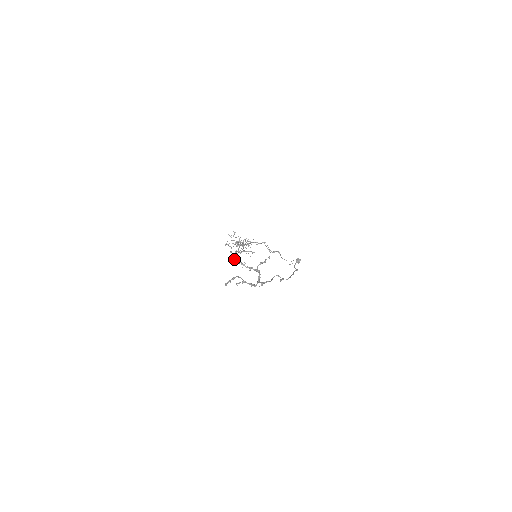
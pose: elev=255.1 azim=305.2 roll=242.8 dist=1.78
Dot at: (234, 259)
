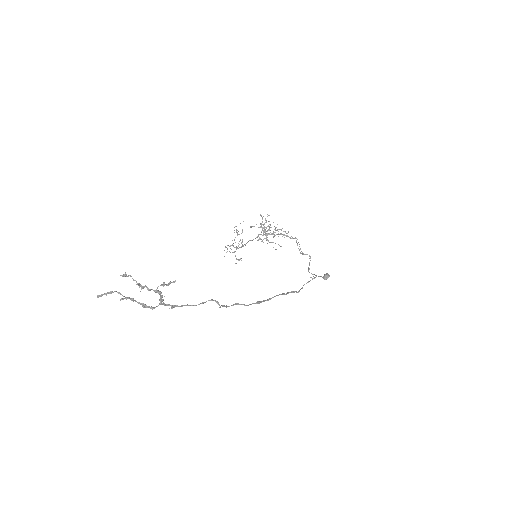
Dot at: occluded
